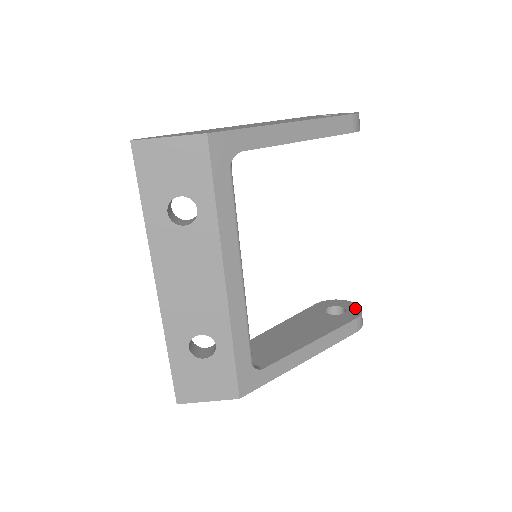
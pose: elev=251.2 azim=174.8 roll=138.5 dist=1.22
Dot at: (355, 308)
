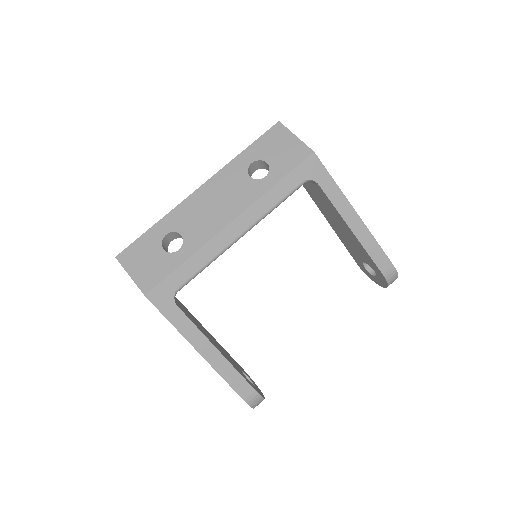
Dot at: occluded
